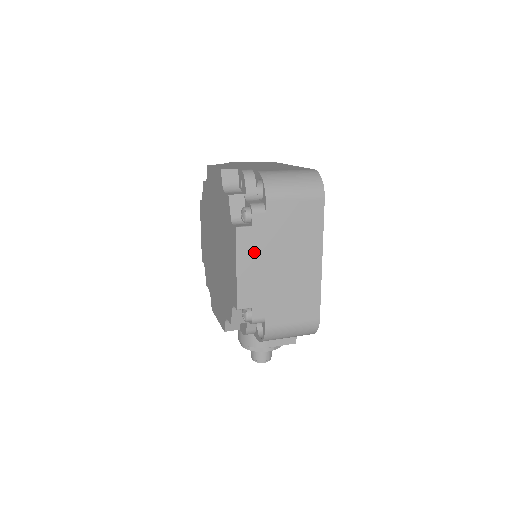
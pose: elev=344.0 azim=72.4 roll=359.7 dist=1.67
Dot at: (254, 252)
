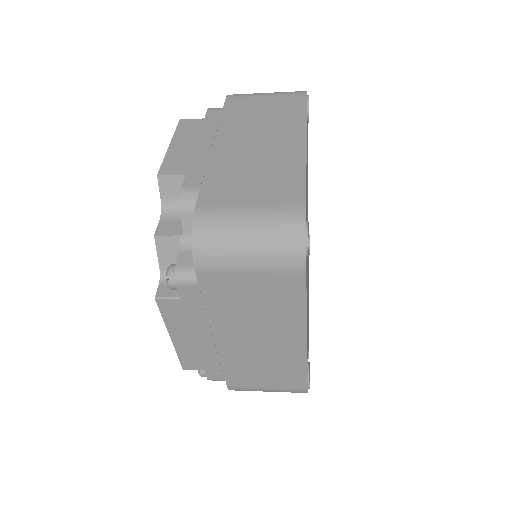
Dot at: (192, 324)
